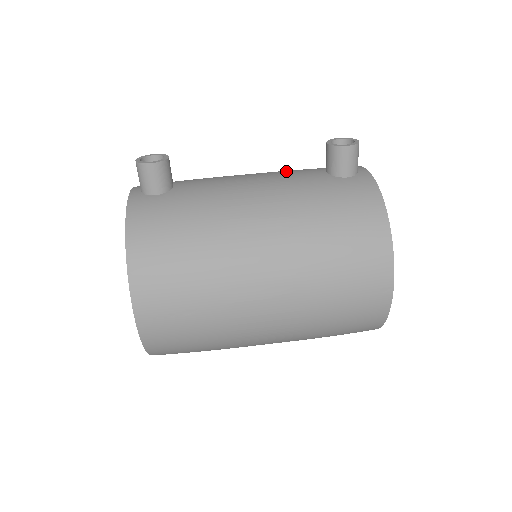
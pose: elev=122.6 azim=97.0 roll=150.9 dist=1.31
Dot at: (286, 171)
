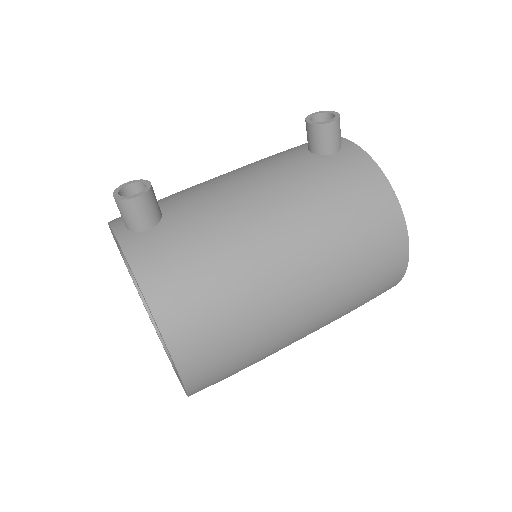
Dot at: (268, 161)
